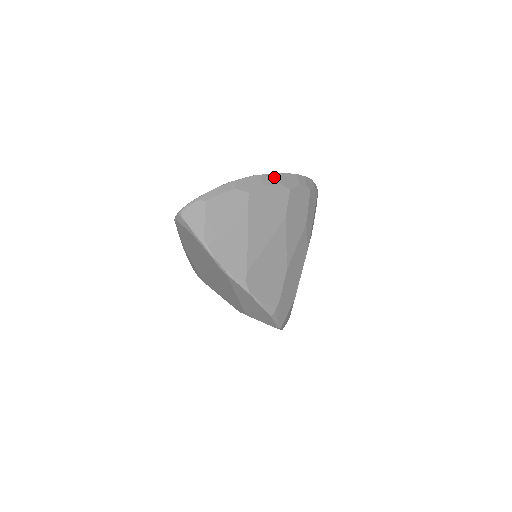
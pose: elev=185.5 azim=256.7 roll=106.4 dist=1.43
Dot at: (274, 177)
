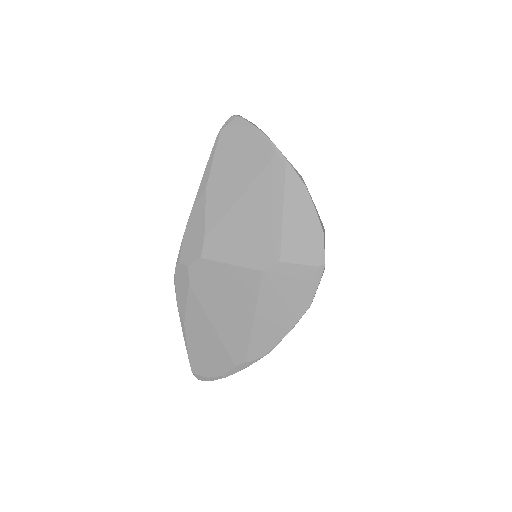
Dot at: occluded
